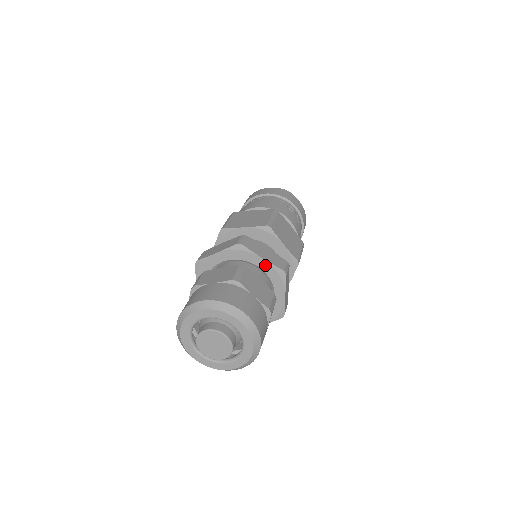
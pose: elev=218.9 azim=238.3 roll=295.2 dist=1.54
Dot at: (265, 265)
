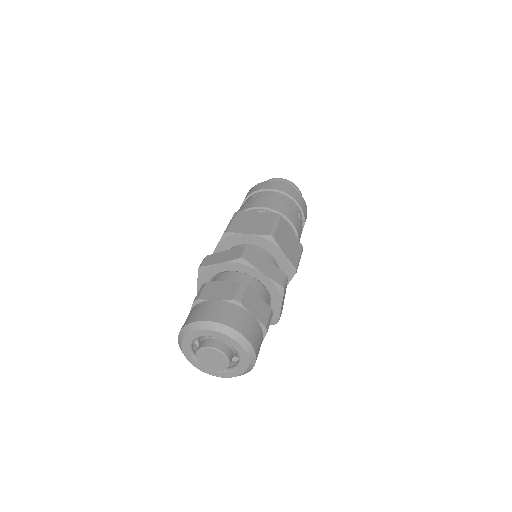
Dot at: (265, 280)
